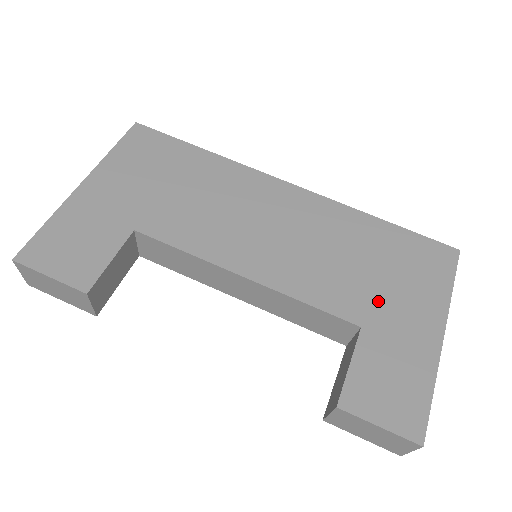
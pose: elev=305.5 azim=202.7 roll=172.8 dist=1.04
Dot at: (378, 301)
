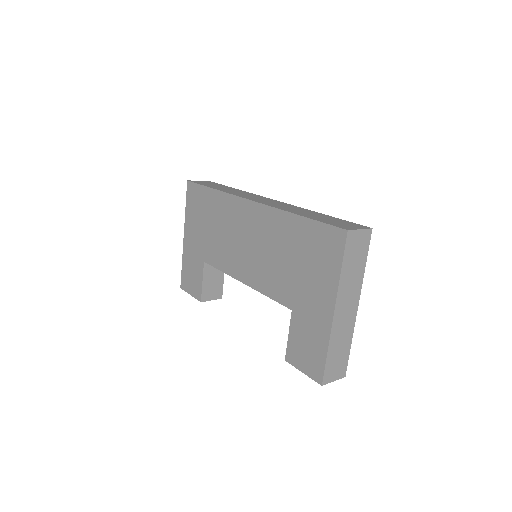
Dot at: (299, 290)
